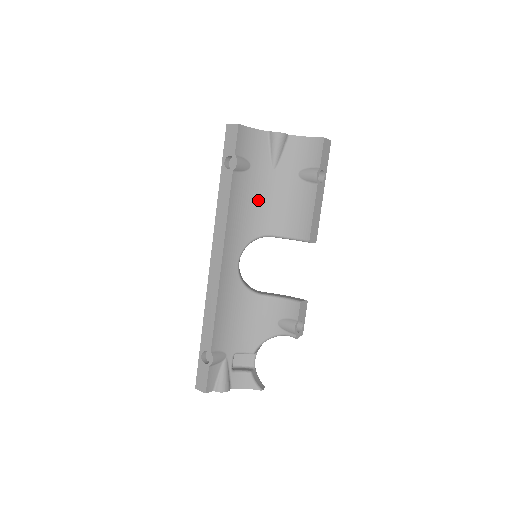
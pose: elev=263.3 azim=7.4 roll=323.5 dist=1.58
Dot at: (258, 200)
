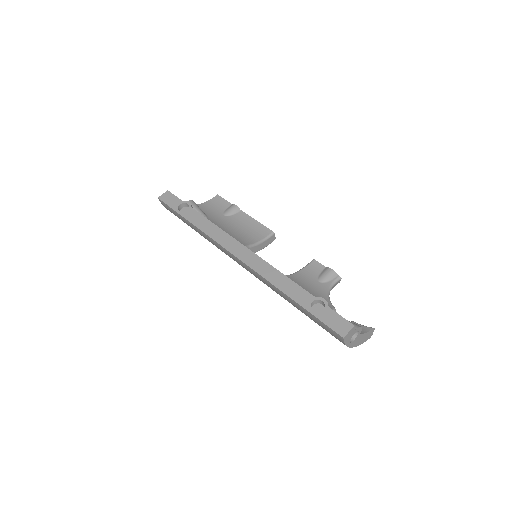
Dot at: occluded
